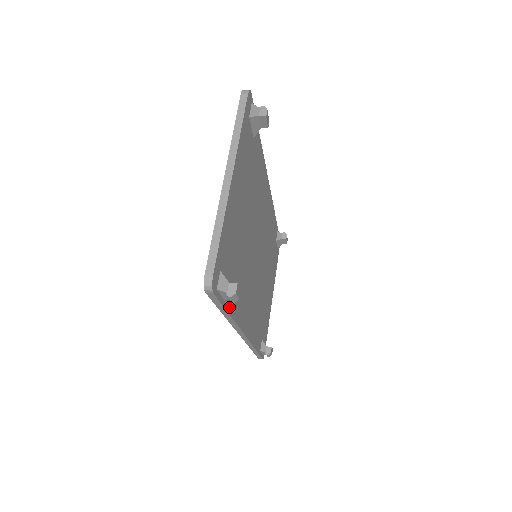
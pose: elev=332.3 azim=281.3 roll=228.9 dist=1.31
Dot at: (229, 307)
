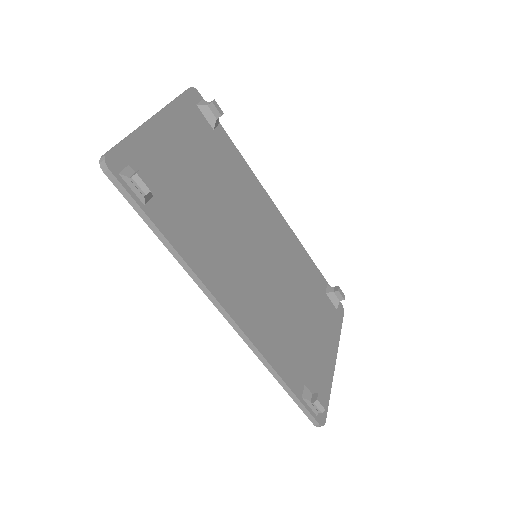
Dot at: (162, 226)
